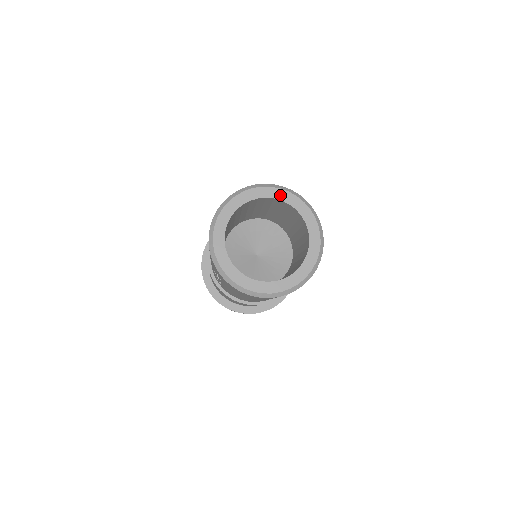
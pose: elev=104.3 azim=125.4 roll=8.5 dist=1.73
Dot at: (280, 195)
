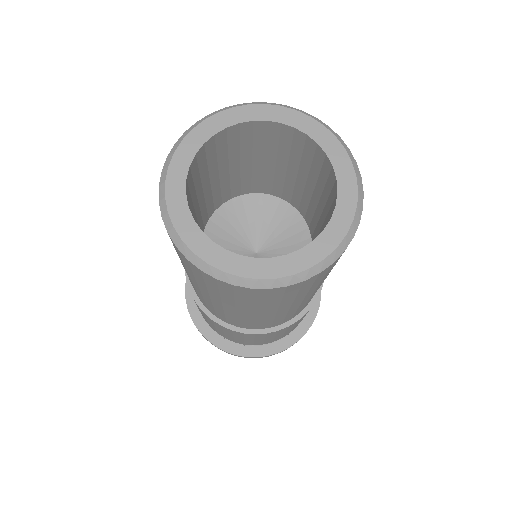
Dot at: (306, 125)
